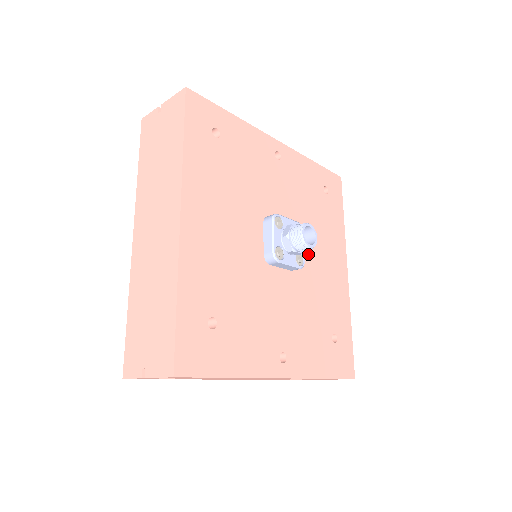
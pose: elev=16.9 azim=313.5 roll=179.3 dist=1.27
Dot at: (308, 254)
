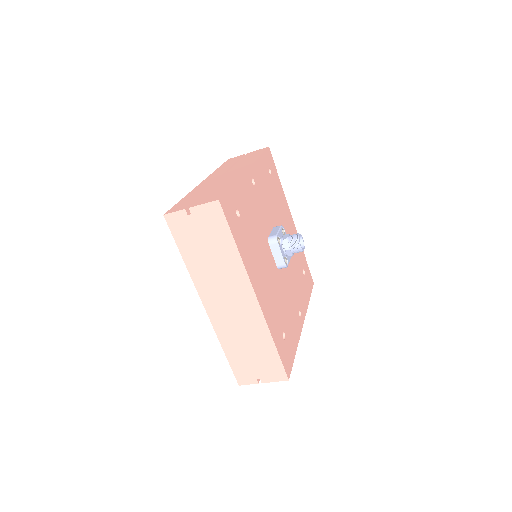
Dot at: occluded
